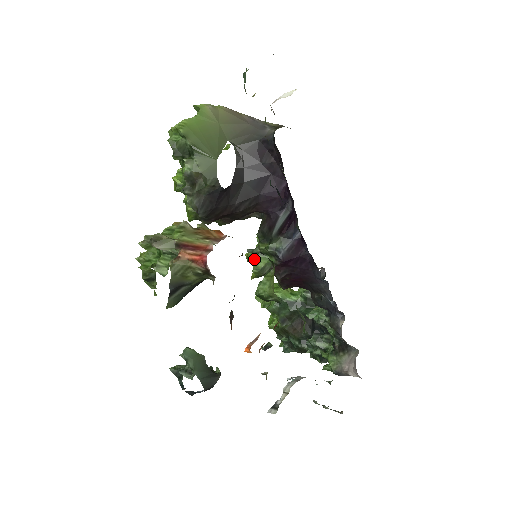
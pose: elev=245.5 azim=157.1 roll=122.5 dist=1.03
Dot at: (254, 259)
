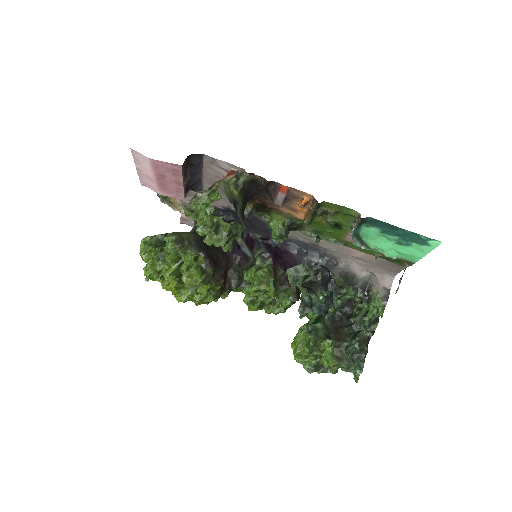
Dot at: (259, 276)
